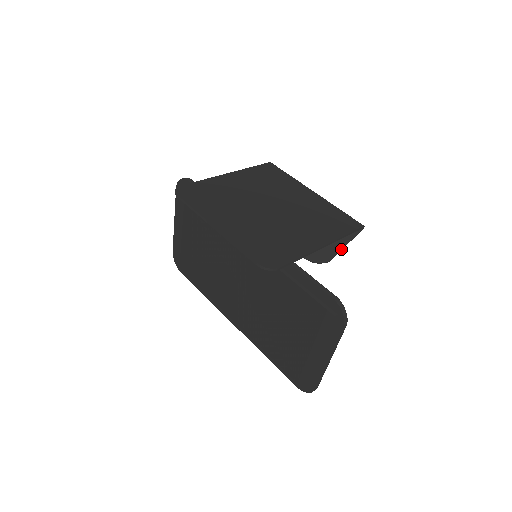
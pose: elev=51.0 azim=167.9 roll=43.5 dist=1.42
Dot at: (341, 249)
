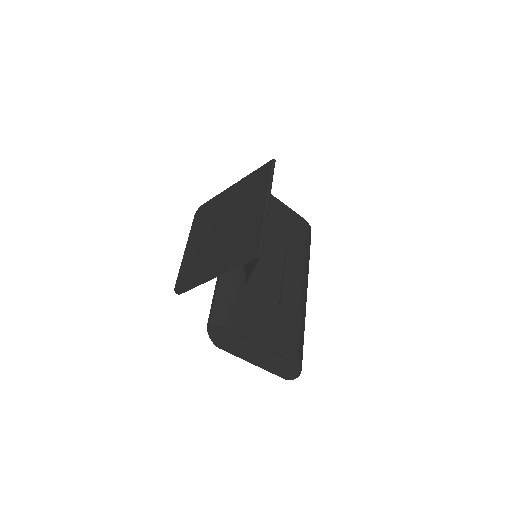
Dot at: (251, 274)
